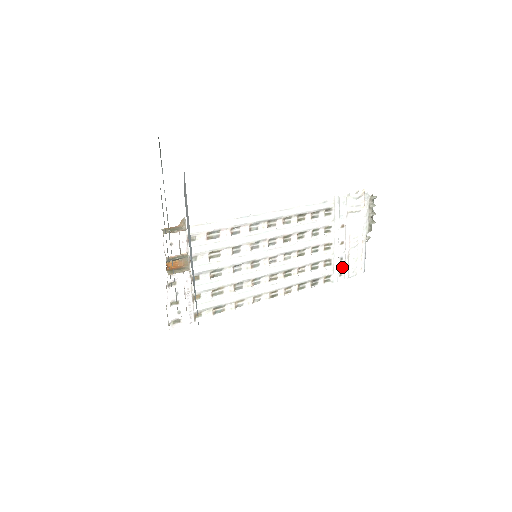
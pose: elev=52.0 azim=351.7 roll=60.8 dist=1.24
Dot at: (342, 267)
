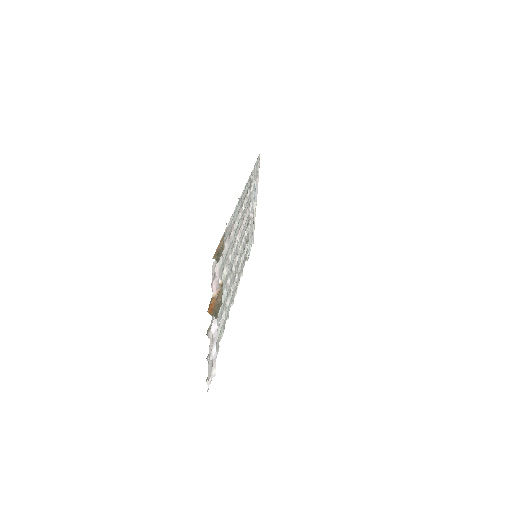
Dot at: occluded
